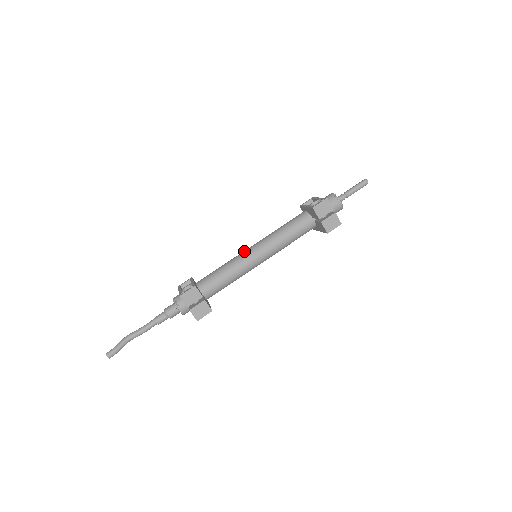
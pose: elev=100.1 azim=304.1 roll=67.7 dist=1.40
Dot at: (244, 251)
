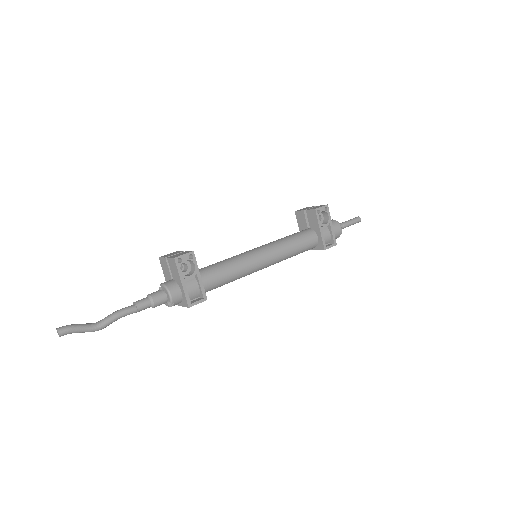
Dot at: occluded
